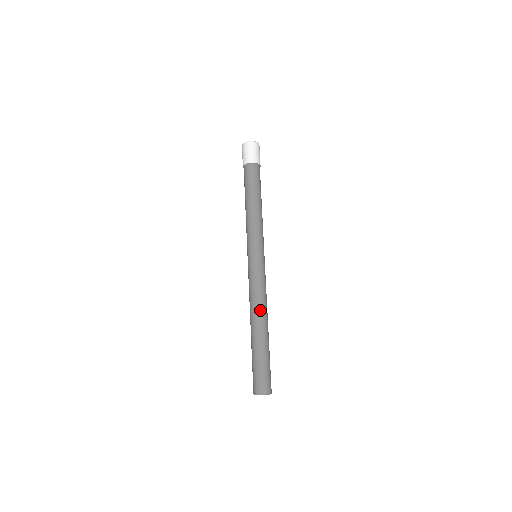
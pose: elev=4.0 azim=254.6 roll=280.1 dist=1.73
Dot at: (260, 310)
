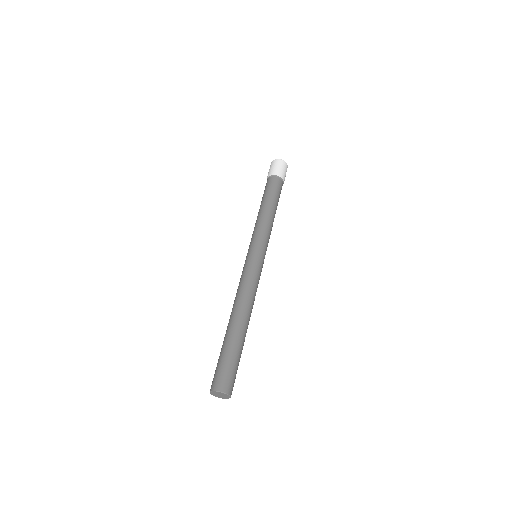
Dot at: (249, 305)
